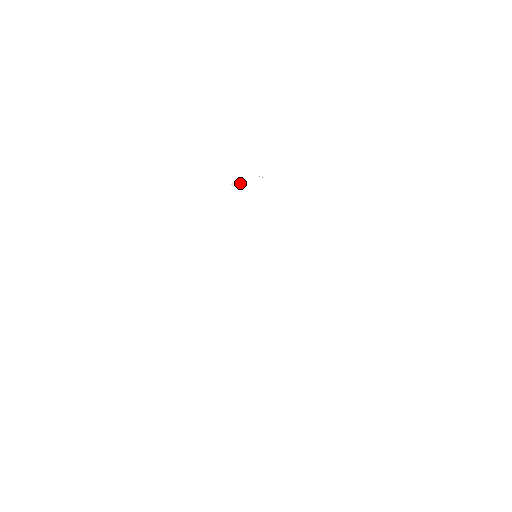
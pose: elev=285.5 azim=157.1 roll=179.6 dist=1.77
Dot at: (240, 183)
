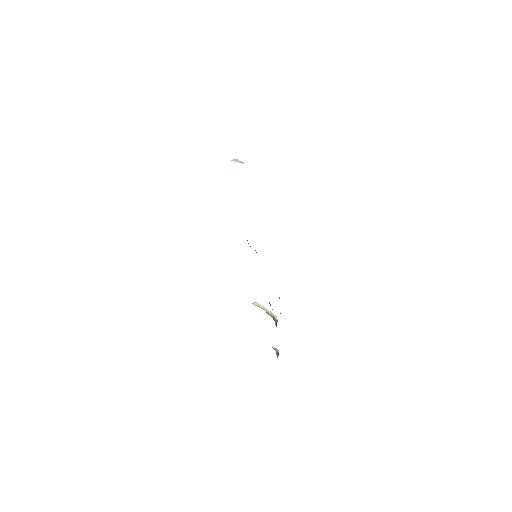
Dot at: (241, 162)
